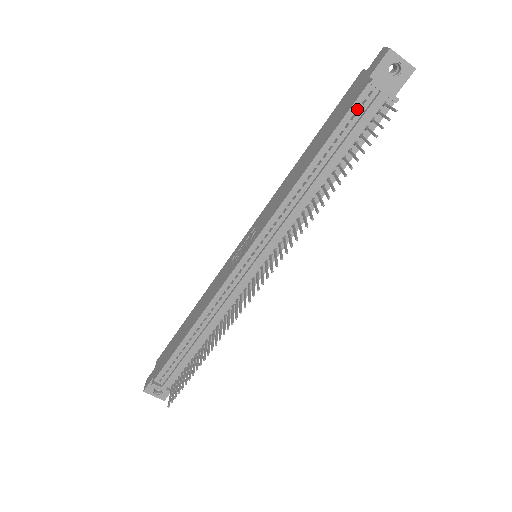
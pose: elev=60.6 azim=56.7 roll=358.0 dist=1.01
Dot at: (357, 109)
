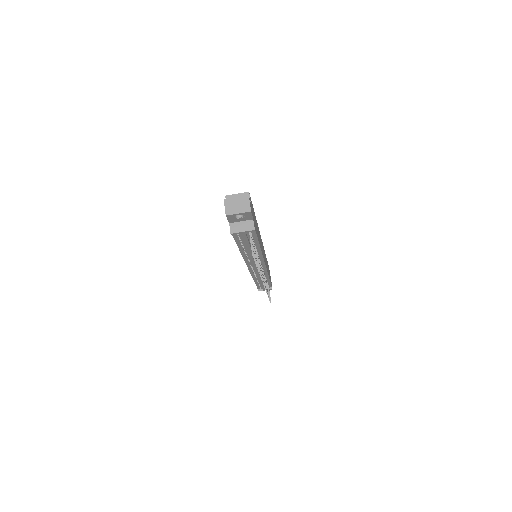
Dot at: occluded
